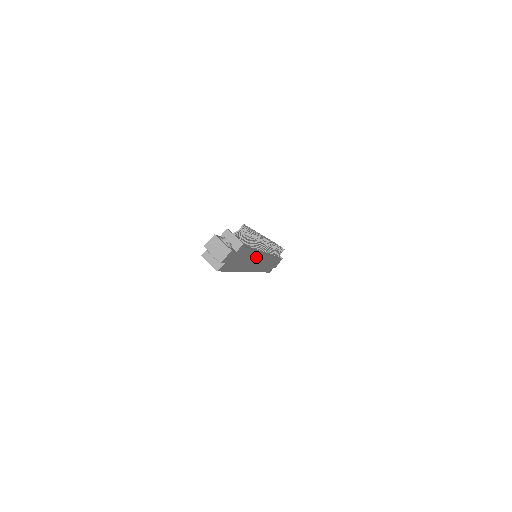
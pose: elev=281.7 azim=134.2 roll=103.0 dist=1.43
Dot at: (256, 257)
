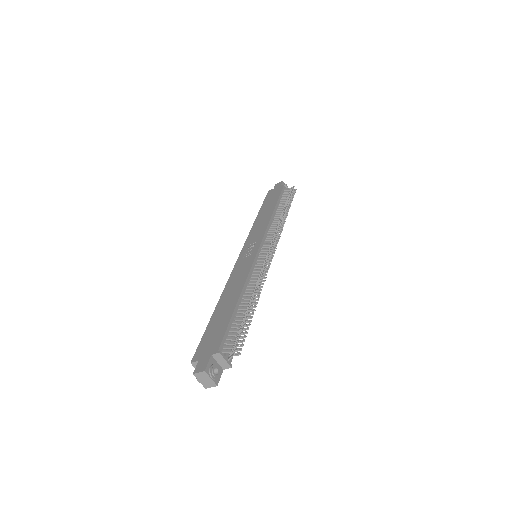
Dot at: occluded
